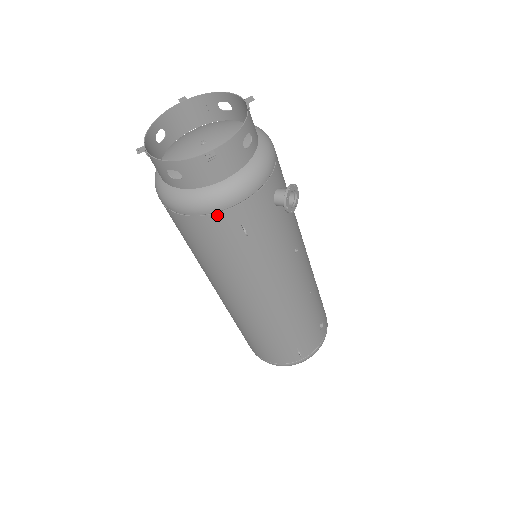
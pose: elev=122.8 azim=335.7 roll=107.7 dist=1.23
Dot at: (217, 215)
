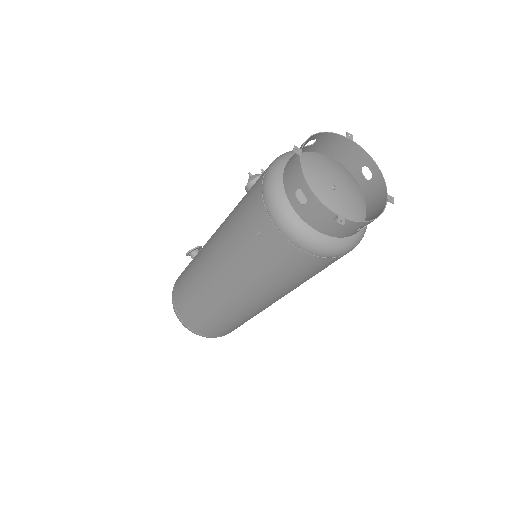
Dot at: occluded
